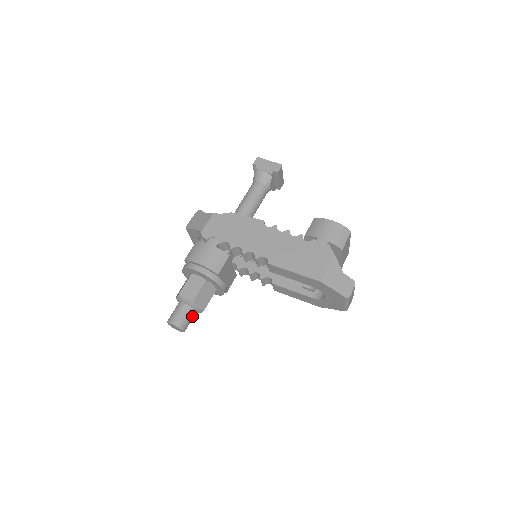
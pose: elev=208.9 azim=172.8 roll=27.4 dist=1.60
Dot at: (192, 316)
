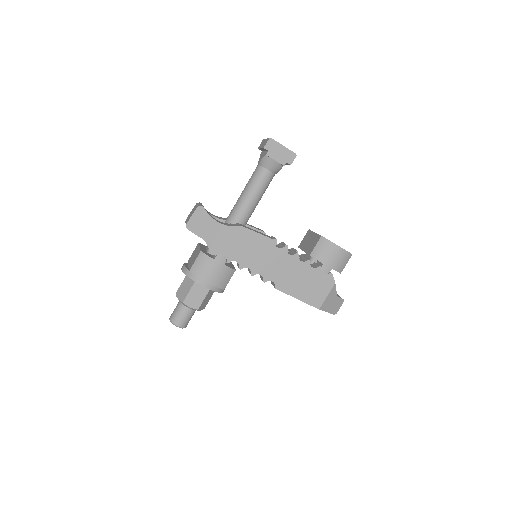
Dot at: (193, 314)
